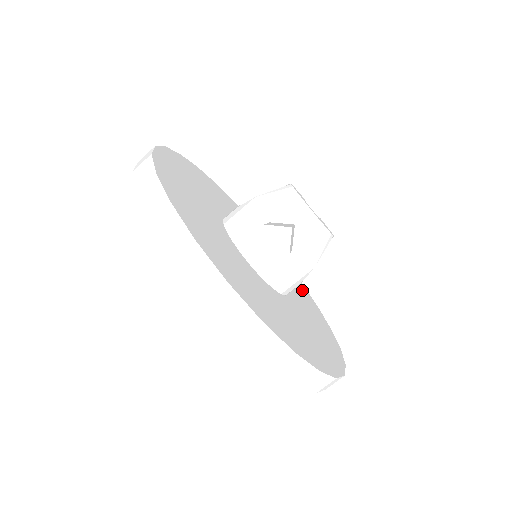
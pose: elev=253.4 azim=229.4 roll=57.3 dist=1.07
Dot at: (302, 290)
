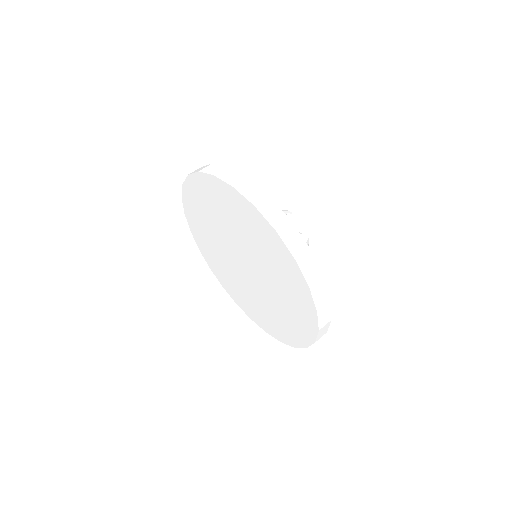
Dot at: occluded
